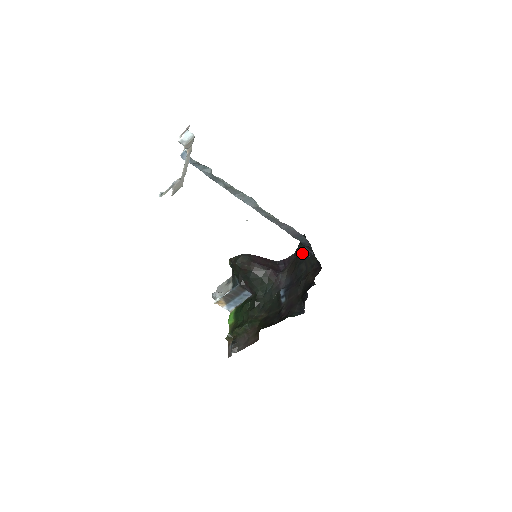
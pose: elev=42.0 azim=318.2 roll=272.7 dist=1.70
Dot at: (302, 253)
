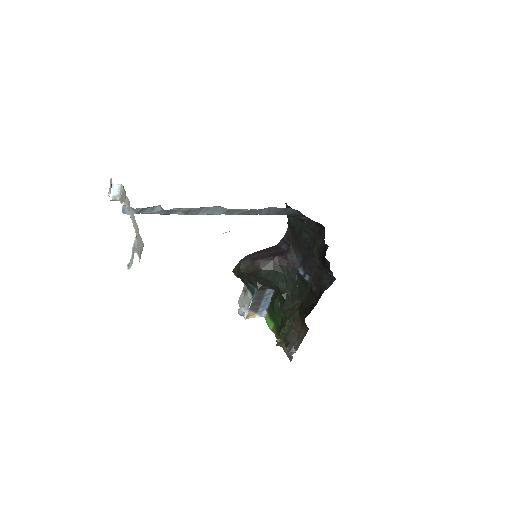
Dot at: (296, 223)
